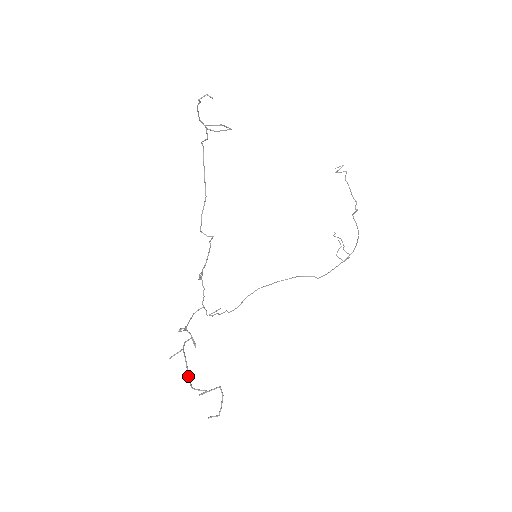
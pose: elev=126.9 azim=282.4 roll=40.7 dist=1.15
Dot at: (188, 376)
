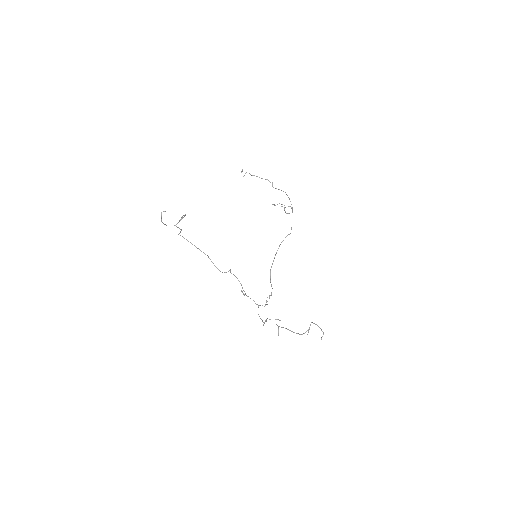
Dot at: occluded
